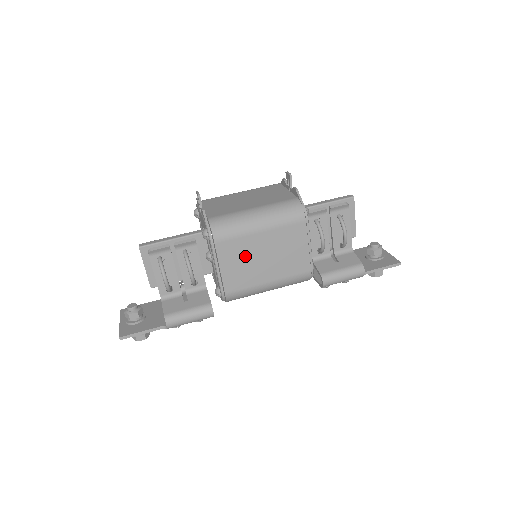
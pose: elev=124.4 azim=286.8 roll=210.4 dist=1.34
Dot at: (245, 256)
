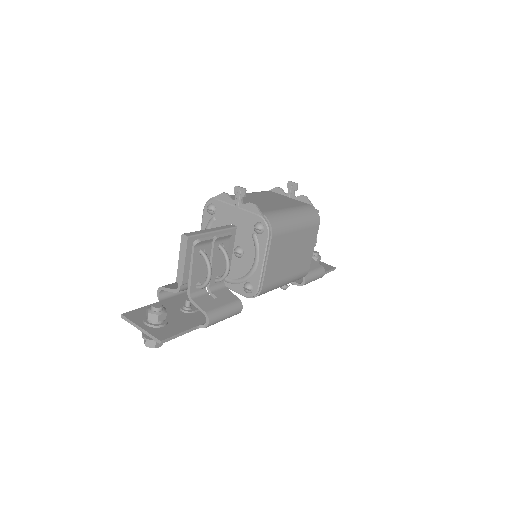
Dot at: (283, 252)
